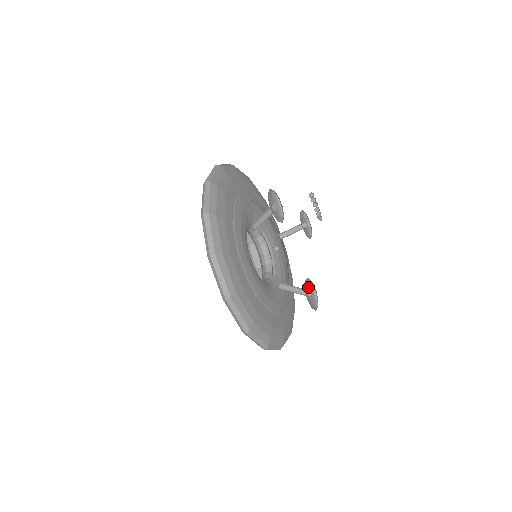
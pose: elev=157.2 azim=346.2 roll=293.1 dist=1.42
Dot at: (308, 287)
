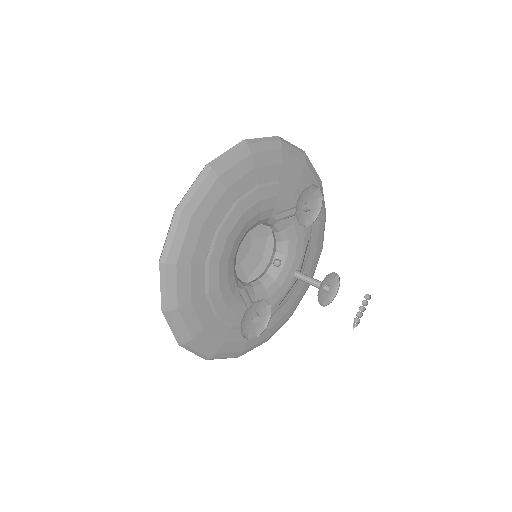
Dot at: (262, 314)
